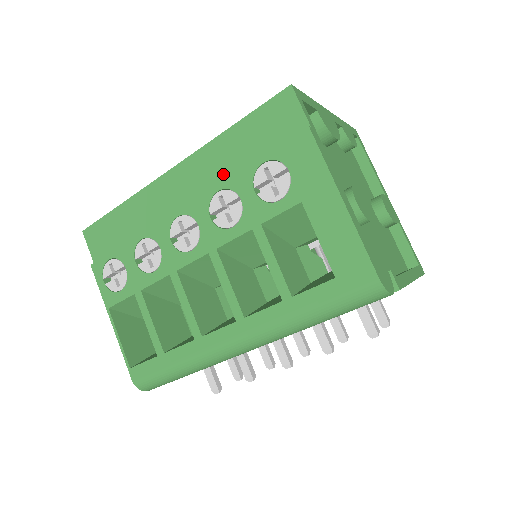
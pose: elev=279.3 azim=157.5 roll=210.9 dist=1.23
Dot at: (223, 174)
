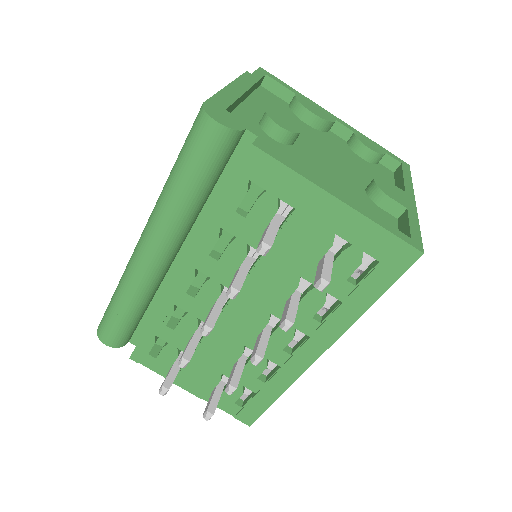
Dot at: occluded
